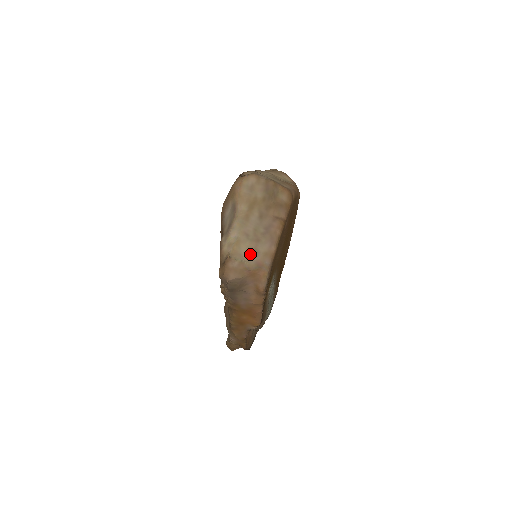
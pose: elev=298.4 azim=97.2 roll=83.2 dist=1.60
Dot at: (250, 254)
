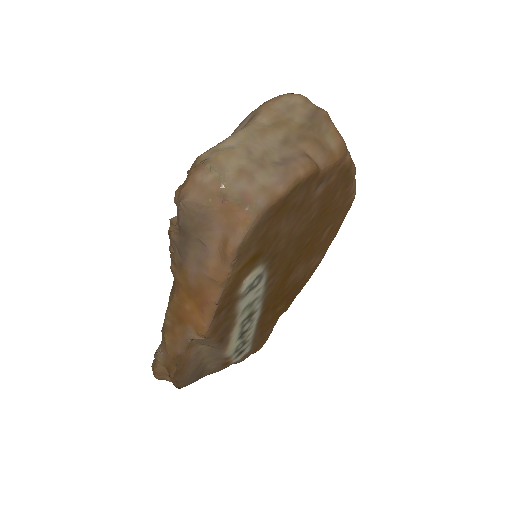
Dot at: (239, 175)
